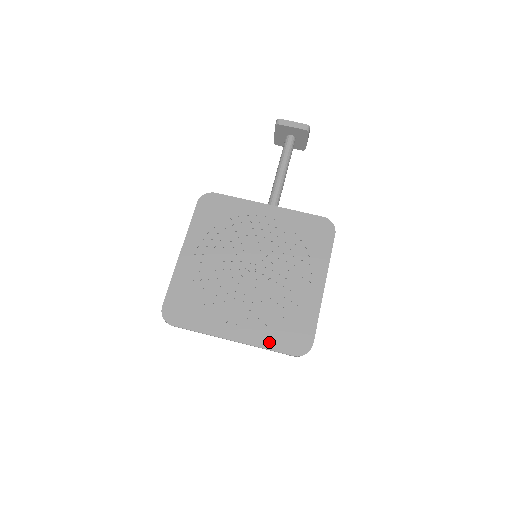
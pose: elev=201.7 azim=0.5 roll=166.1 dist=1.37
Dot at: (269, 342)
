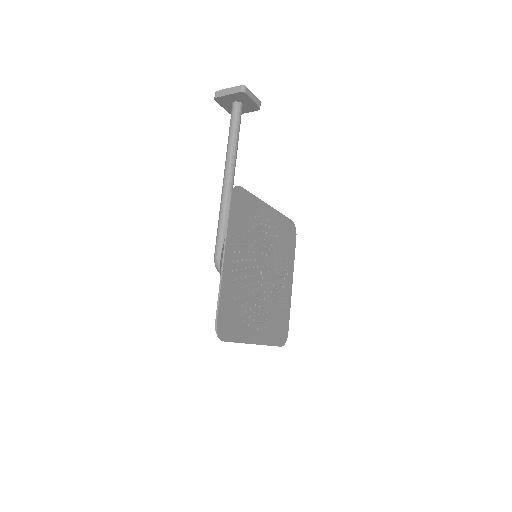
Dot at: (272, 339)
